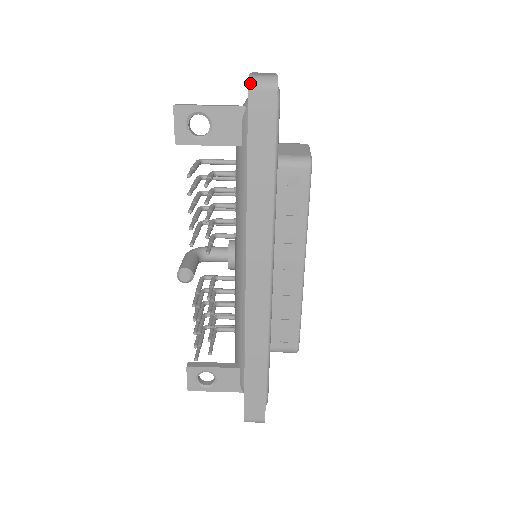
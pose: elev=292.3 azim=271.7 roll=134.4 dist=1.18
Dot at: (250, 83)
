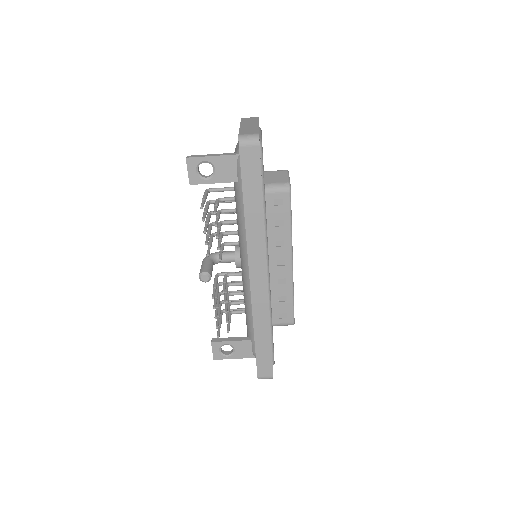
Dot at: (240, 142)
